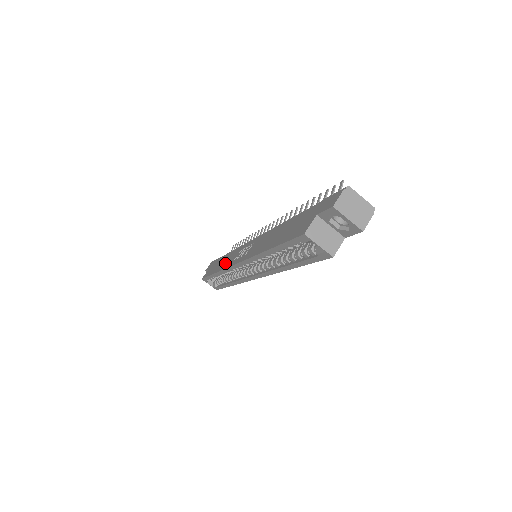
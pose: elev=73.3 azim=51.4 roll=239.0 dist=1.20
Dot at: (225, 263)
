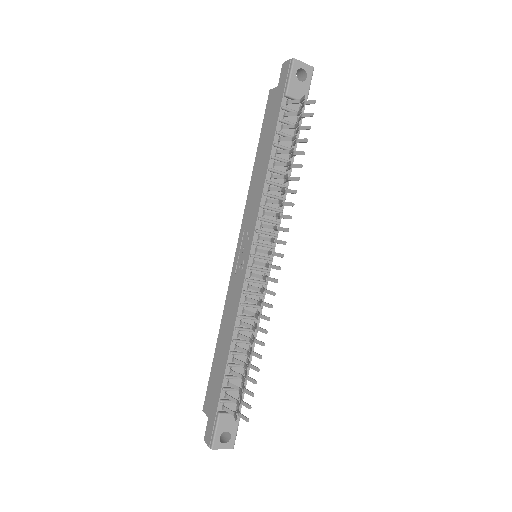
Dot at: (252, 192)
